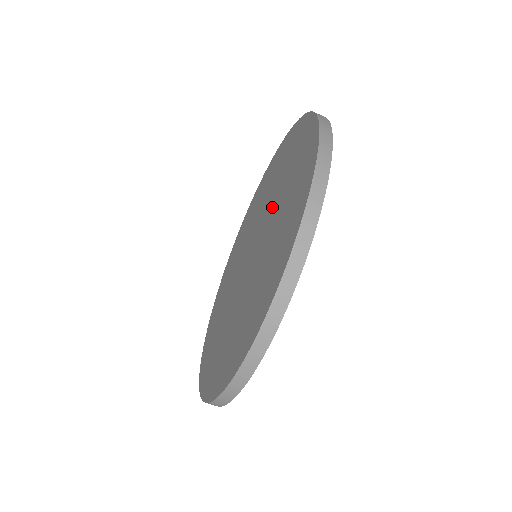
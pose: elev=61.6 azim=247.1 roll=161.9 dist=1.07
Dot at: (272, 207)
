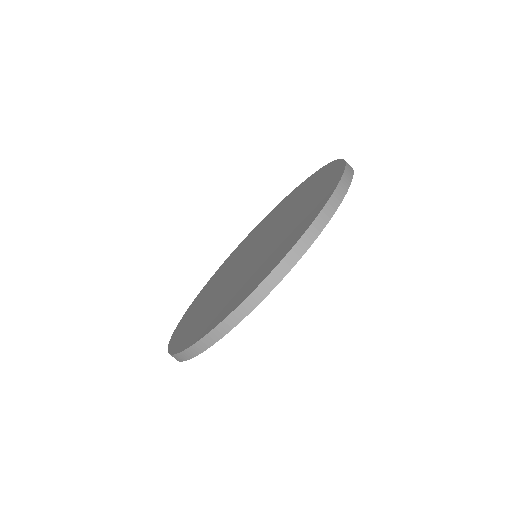
Dot at: (284, 219)
